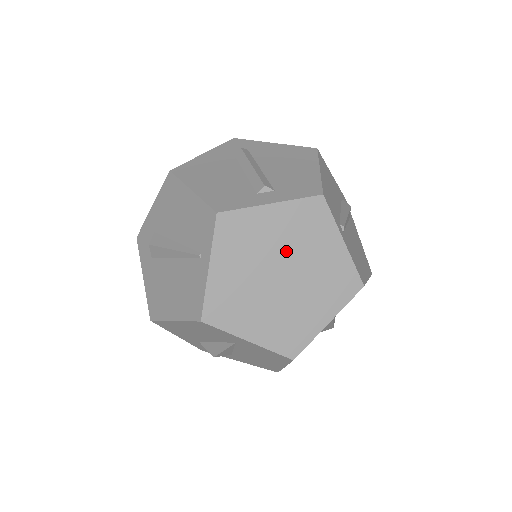
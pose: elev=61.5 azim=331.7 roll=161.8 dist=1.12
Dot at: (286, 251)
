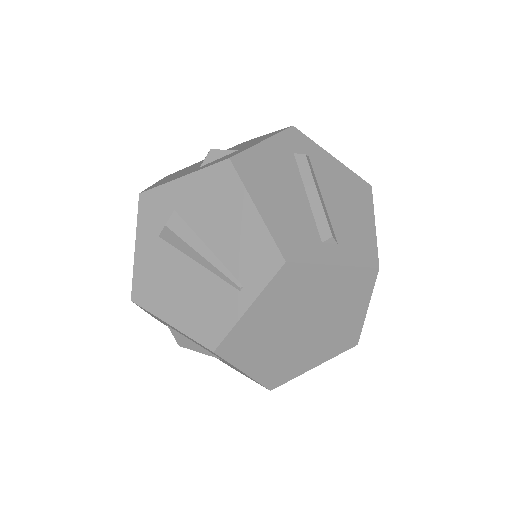
Dot at: (321, 307)
